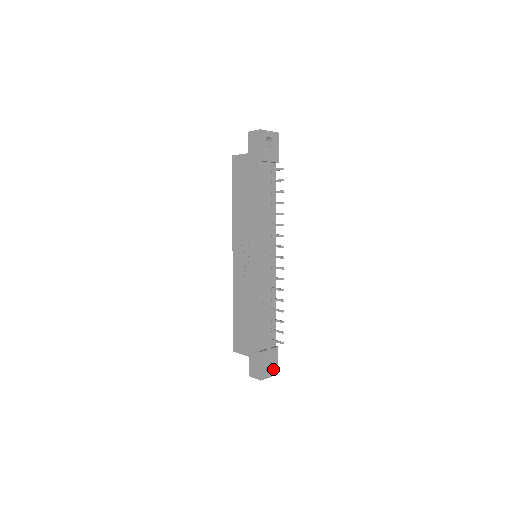
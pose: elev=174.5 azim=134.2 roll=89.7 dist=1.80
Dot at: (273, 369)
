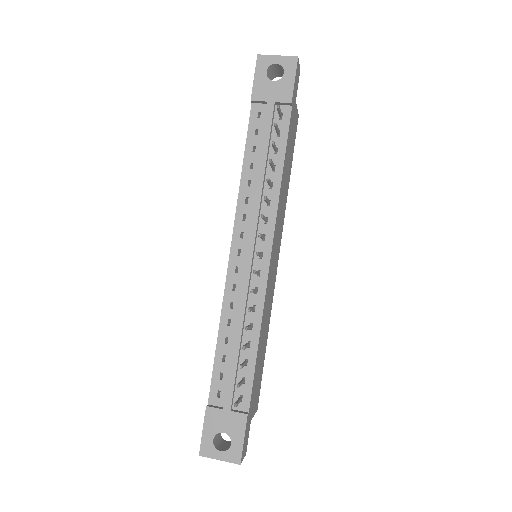
Dot at: (230, 449)
